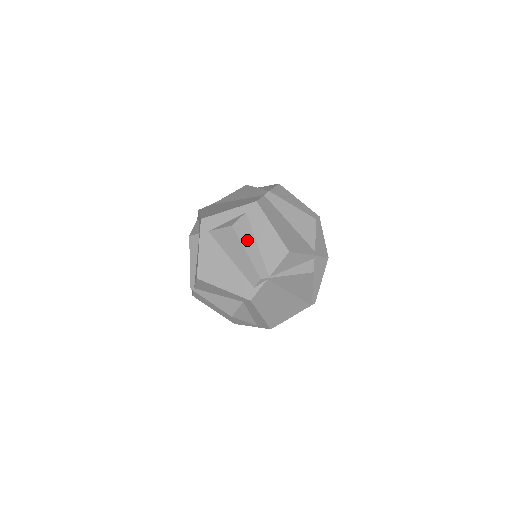
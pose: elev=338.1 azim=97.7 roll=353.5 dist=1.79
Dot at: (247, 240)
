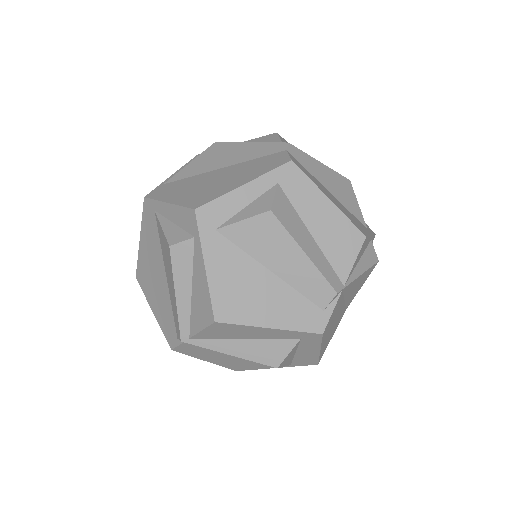
Dot at: (298, 231)
